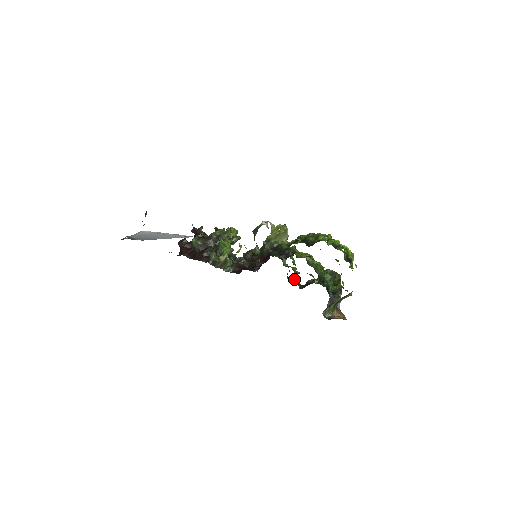
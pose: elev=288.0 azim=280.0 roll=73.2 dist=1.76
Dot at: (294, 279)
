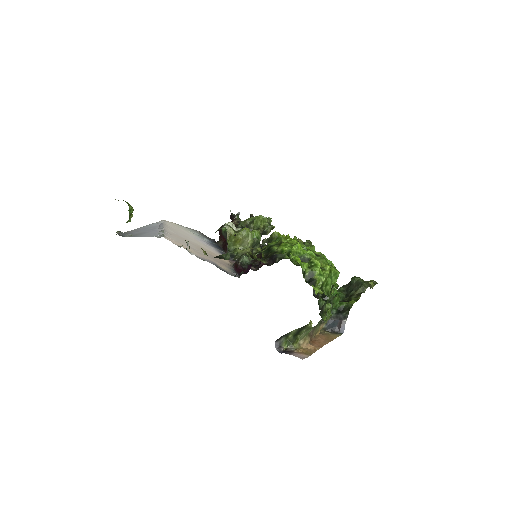
Dot at: occluded
